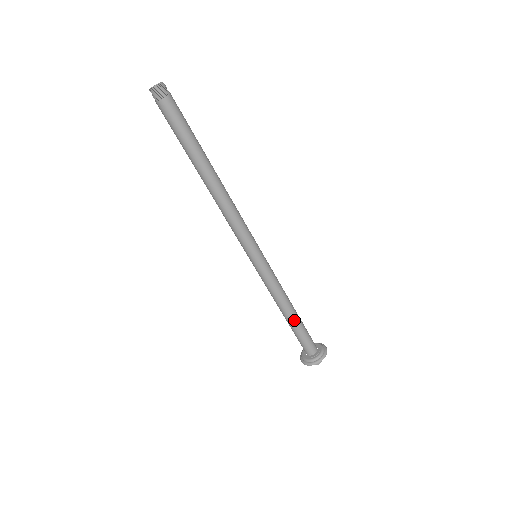
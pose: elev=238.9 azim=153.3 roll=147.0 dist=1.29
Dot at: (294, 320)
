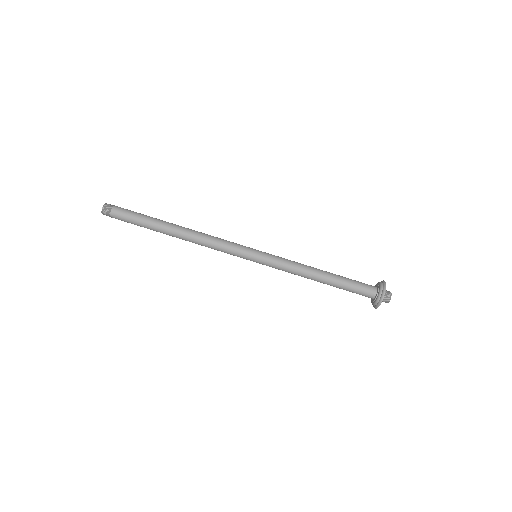
Dot at: (328, 282)
